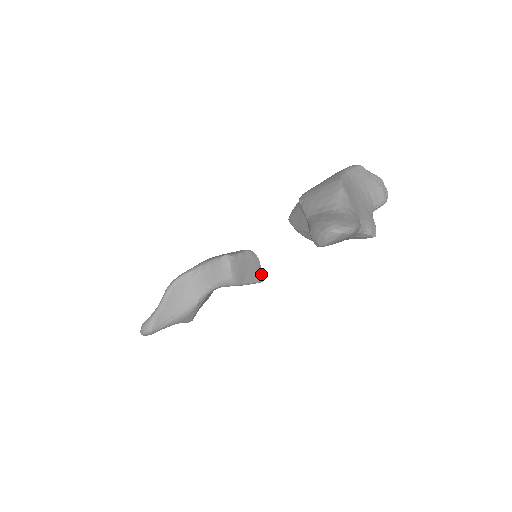
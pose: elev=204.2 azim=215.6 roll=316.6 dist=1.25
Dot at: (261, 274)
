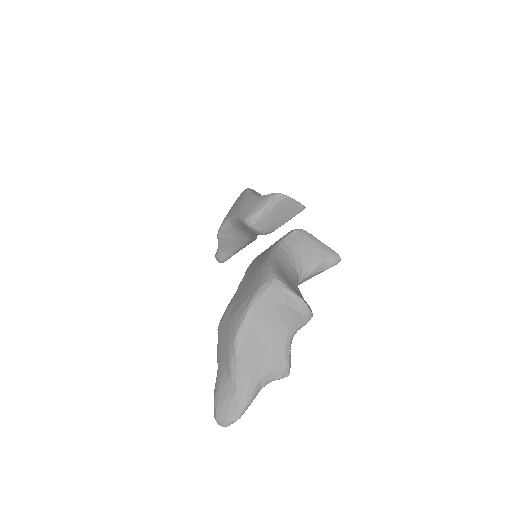
Dot at: (299, 205)
